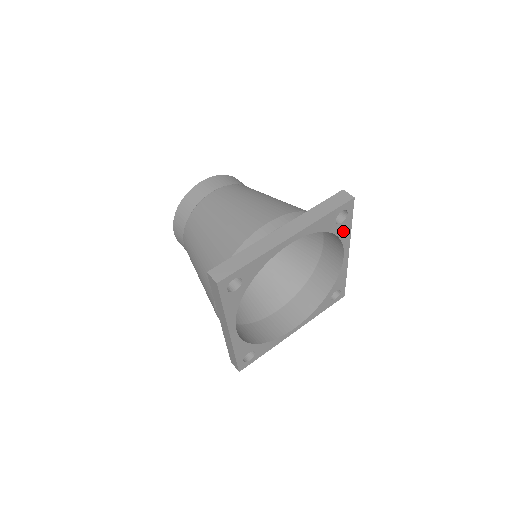
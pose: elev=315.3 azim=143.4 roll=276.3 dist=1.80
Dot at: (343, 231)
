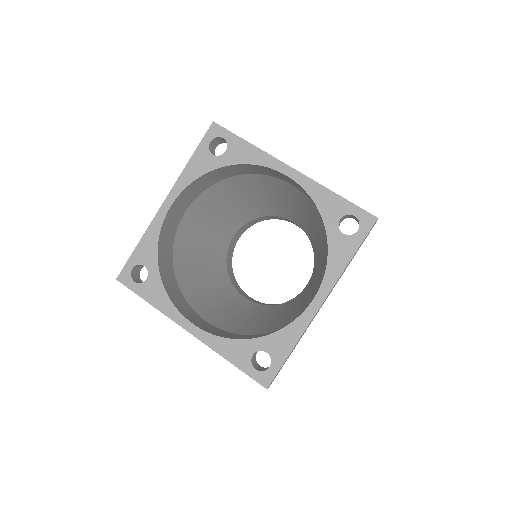
Dot at: (242, 155)
